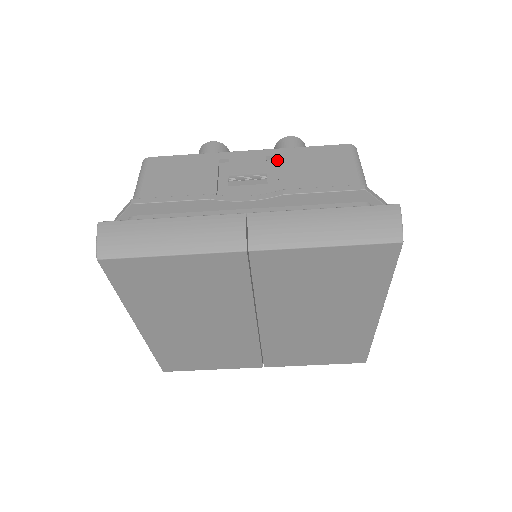
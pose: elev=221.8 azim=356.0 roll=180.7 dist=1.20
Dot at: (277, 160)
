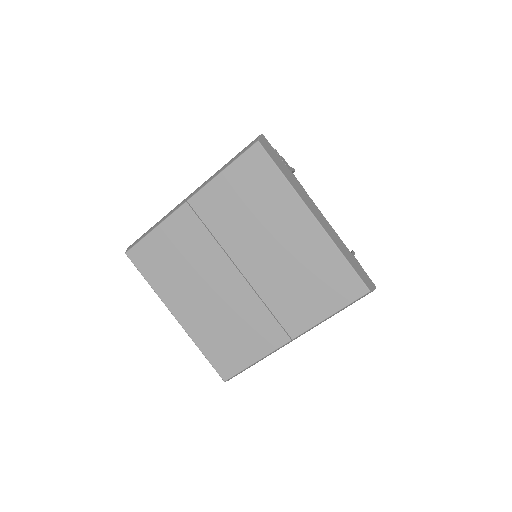
Dot at: occluded
